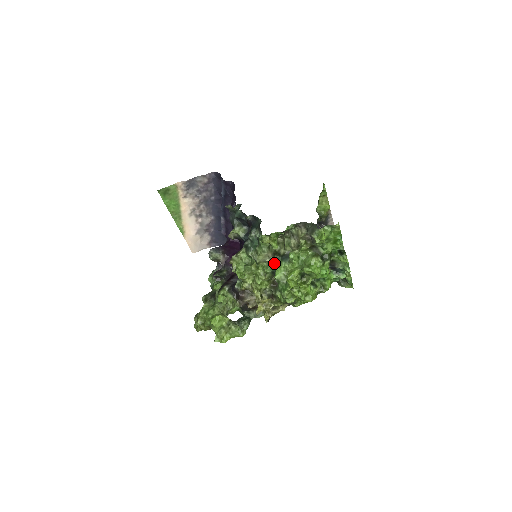
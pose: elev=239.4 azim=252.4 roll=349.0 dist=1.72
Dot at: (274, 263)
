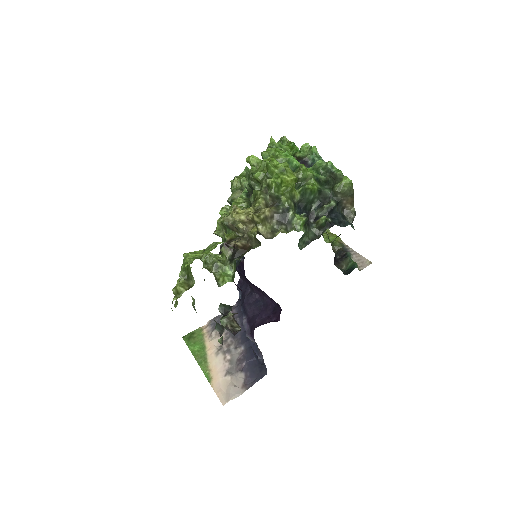
Dot at: occluded
